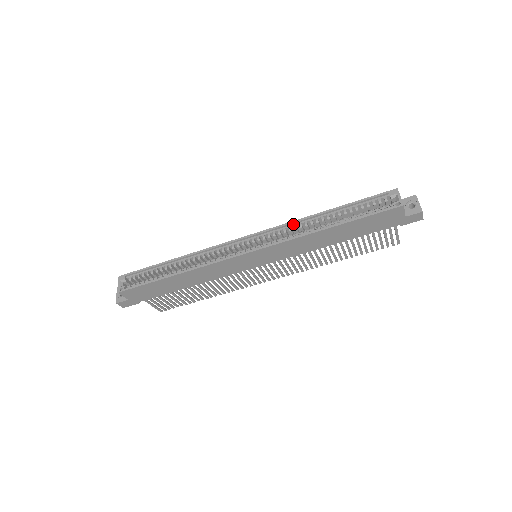
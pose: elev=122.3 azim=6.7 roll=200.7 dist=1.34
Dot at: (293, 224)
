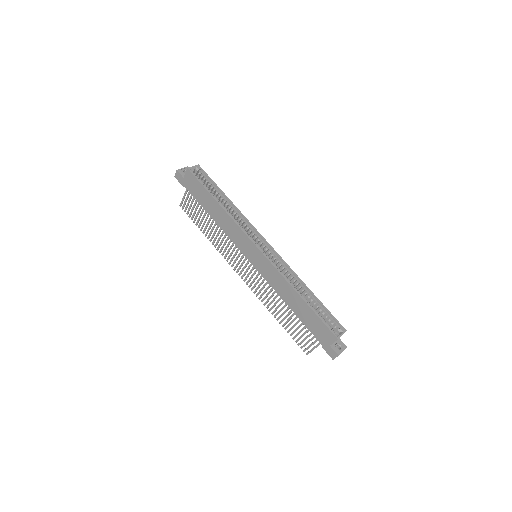
Dot at: (291, 271)
